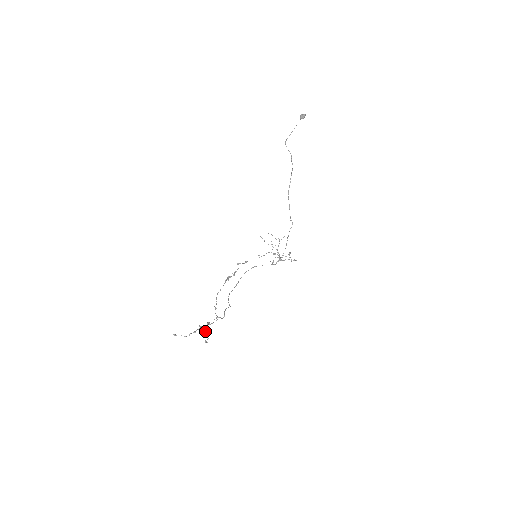
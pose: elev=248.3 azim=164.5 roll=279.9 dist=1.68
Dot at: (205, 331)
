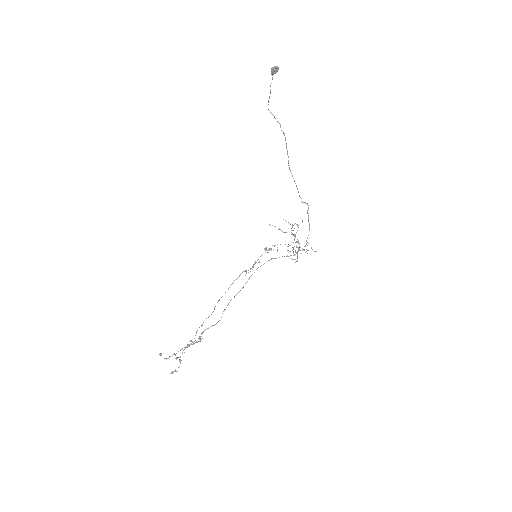
Dot at: (179, 357)
